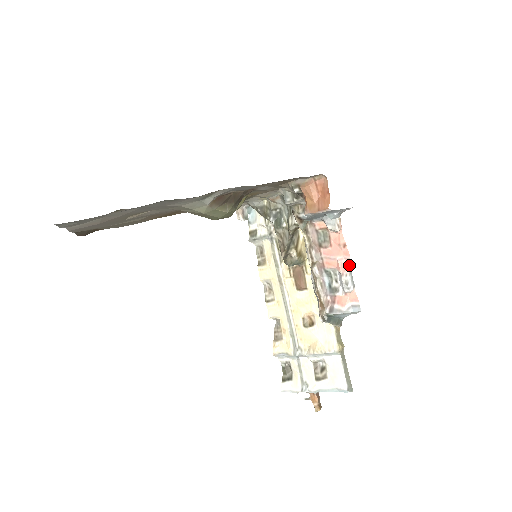
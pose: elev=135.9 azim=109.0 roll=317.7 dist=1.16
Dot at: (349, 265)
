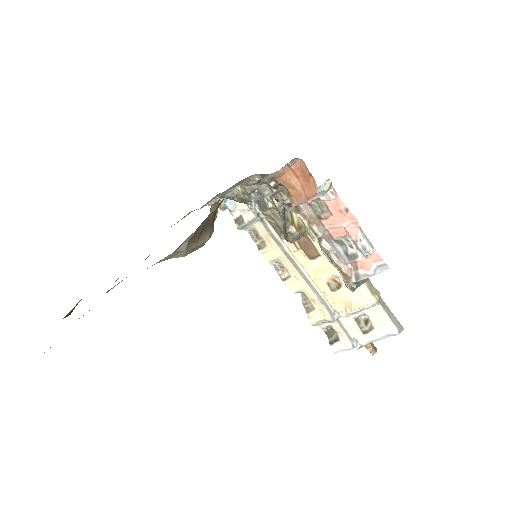
Dot at: (359, 228)
